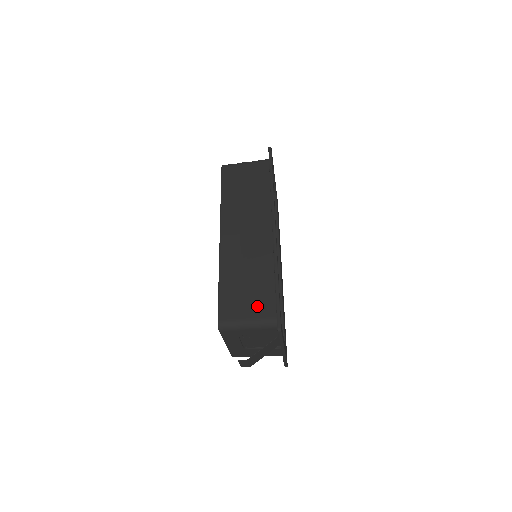
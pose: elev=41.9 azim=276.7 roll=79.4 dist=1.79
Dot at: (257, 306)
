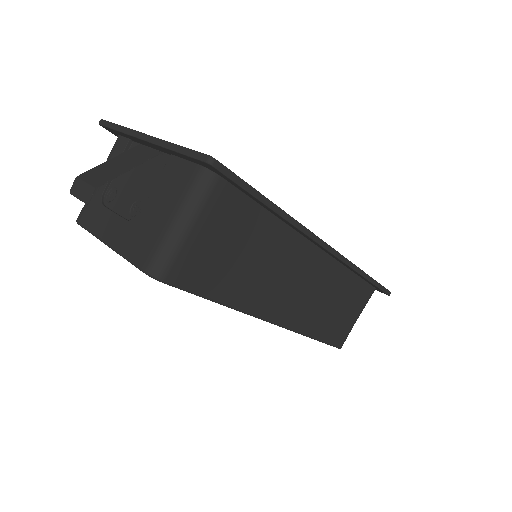
Dot at: occluded
